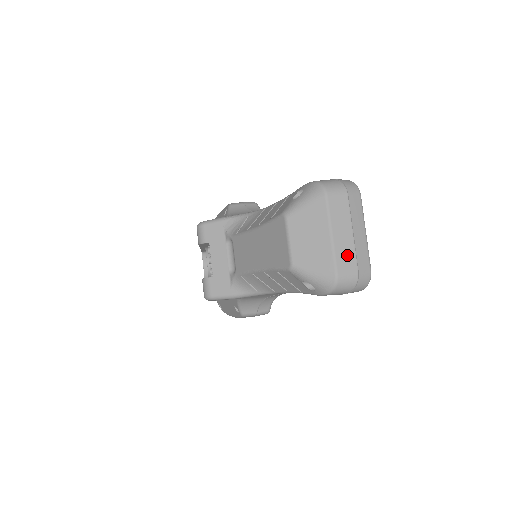
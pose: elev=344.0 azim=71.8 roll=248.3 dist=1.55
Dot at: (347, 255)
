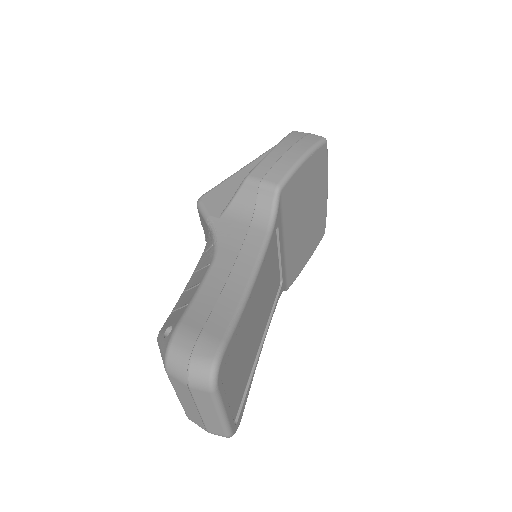
Dot at: (195, 417)
